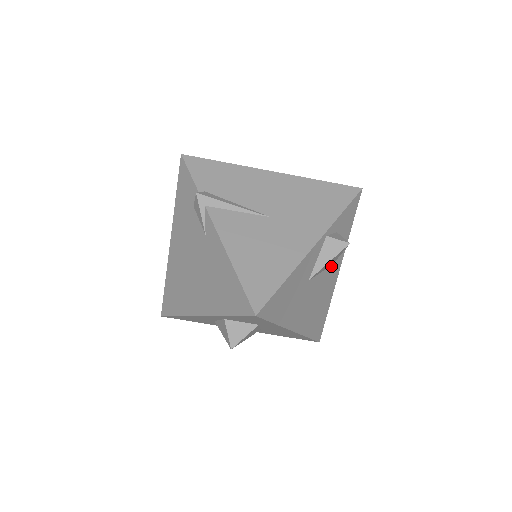
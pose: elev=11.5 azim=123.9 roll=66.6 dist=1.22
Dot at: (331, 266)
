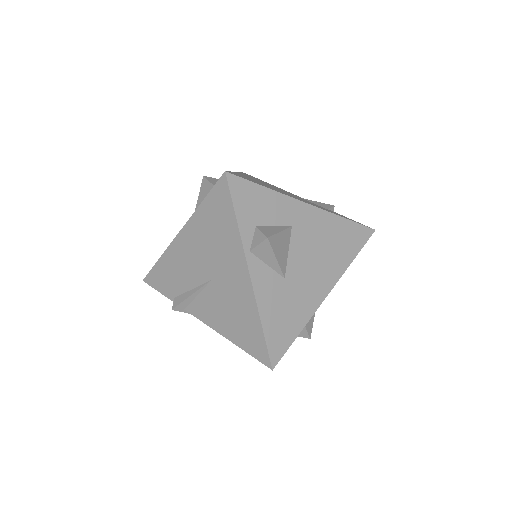
Dot at: (292, 228)
